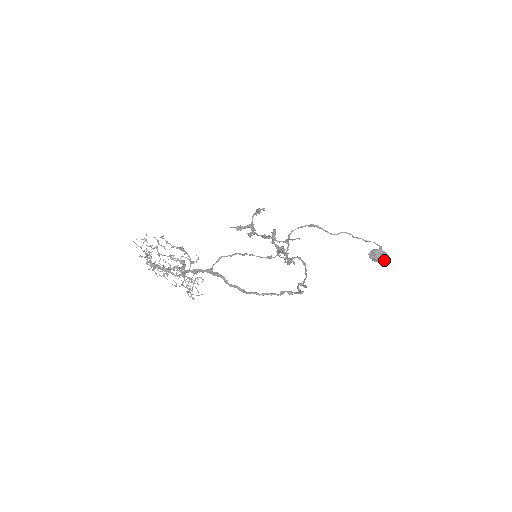
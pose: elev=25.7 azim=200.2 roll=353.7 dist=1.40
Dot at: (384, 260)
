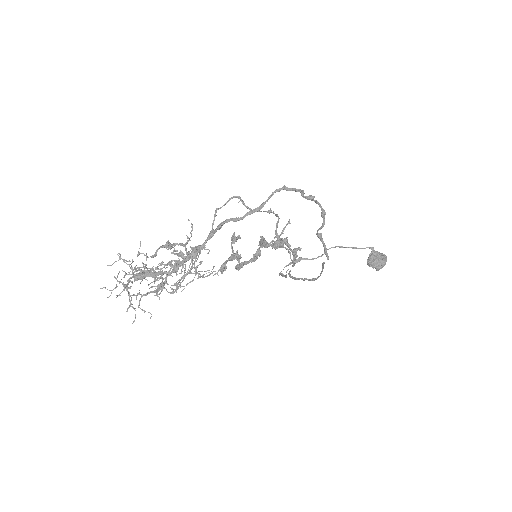
Dot at: (385, 260)
